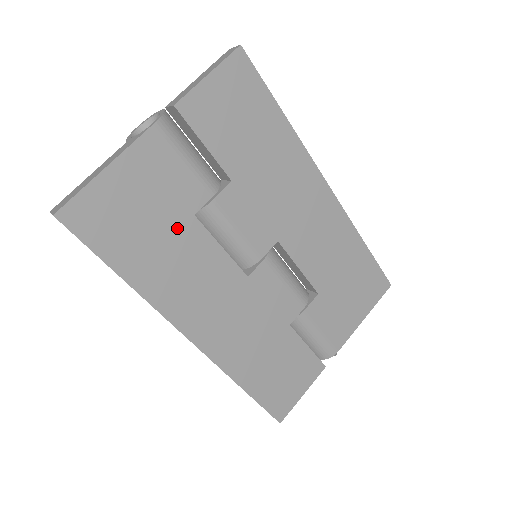
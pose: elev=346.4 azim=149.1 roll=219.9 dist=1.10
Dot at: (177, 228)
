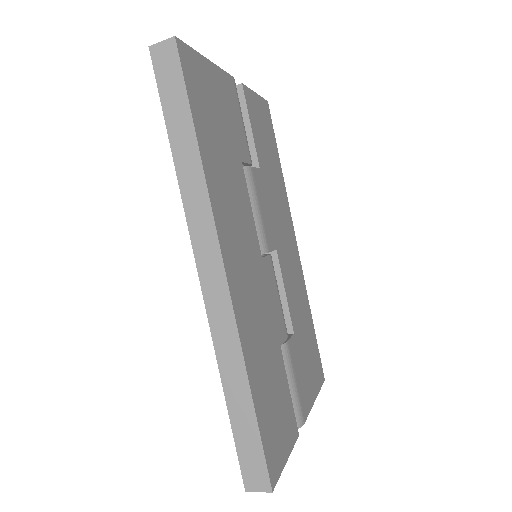
Dot at: (233, 157)
